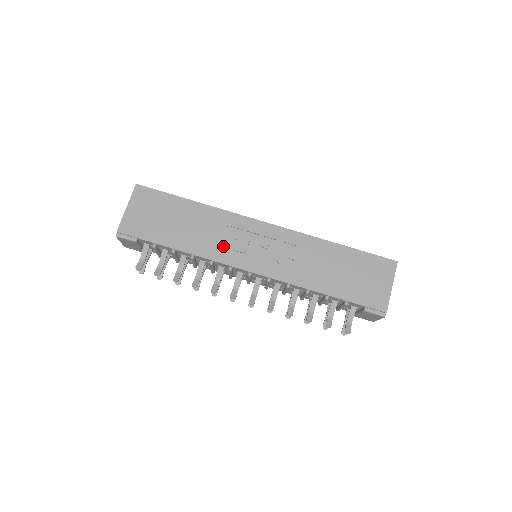
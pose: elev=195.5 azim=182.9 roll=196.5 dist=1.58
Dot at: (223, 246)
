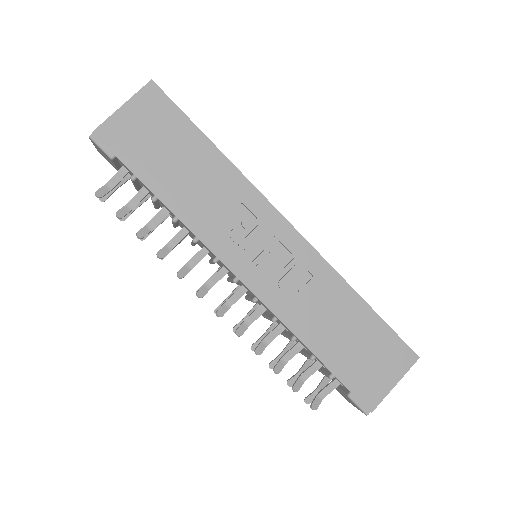
Dot at: (222, 226)
